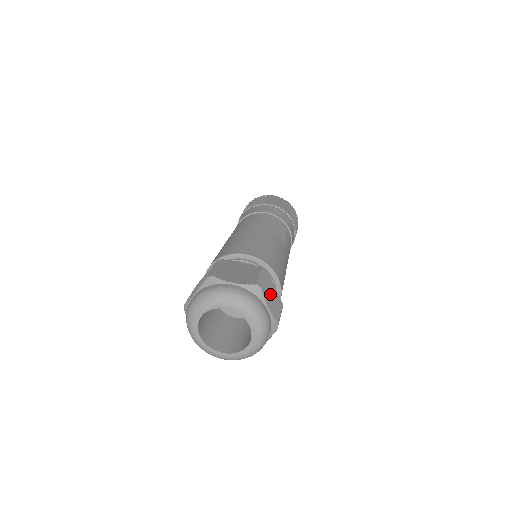
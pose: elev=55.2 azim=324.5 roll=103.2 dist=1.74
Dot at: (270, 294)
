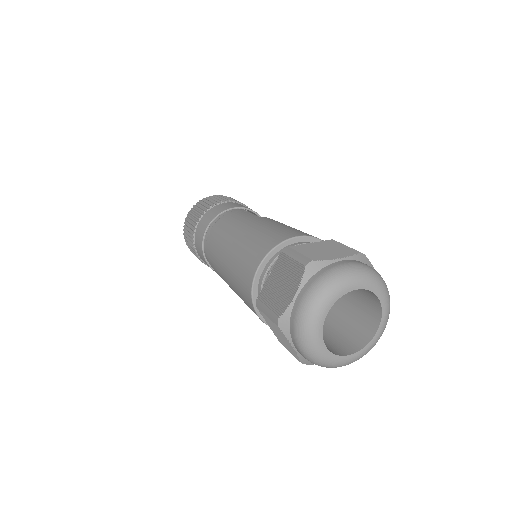
Dot at: occluded
